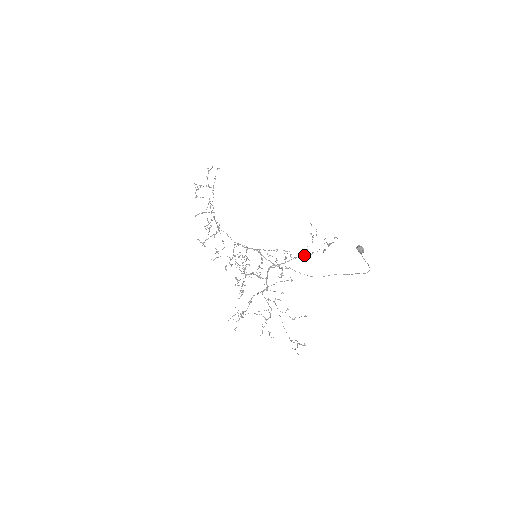
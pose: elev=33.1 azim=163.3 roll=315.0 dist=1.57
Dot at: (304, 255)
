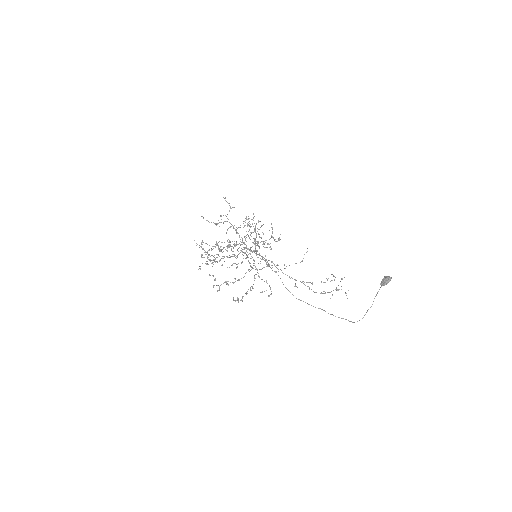
Dot at: (302, 281)
